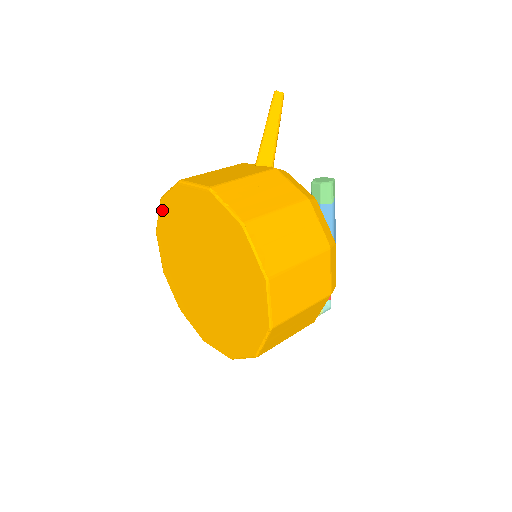
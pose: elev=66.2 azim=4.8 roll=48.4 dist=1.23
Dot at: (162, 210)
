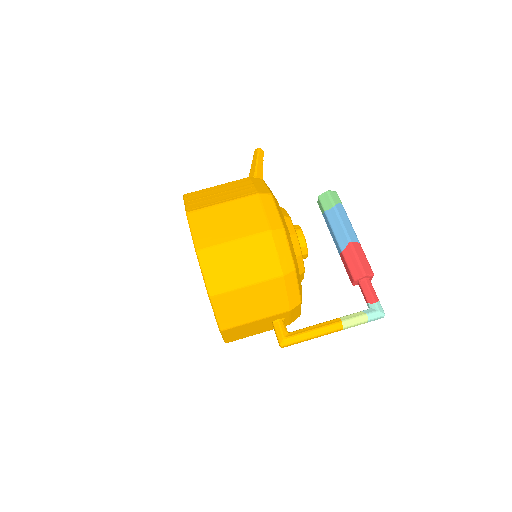
Dot at: occluded
